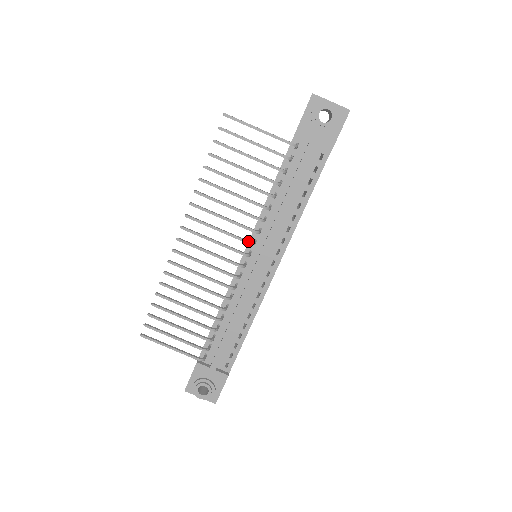
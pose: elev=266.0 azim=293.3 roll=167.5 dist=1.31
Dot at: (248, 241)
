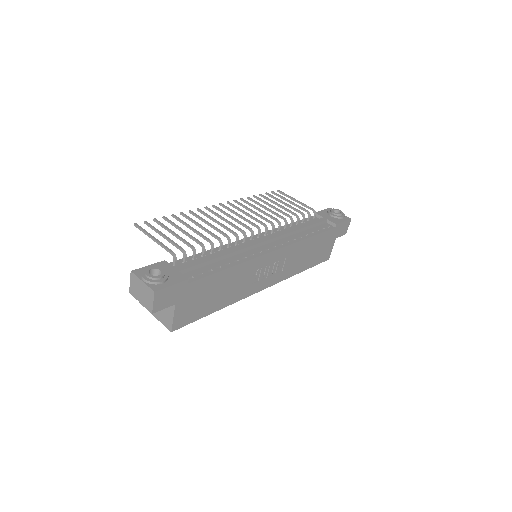
Dot at: occluded
